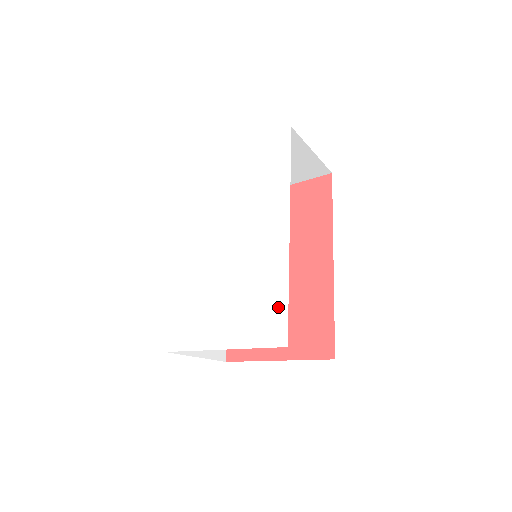
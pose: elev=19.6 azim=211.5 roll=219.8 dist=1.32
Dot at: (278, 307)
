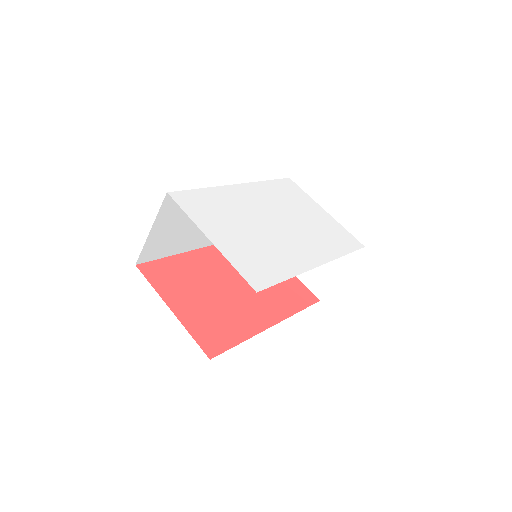
Dot at: (273, 275)
